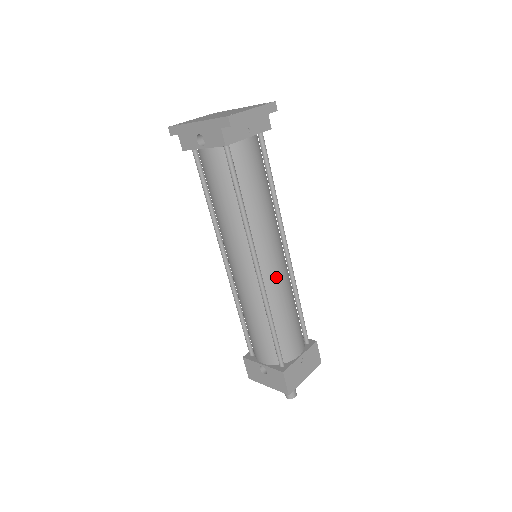
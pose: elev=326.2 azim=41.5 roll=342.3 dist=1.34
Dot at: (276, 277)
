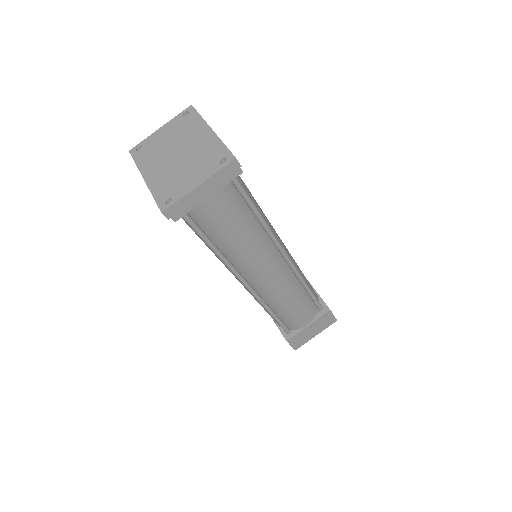
Dot at: (271, 287)
